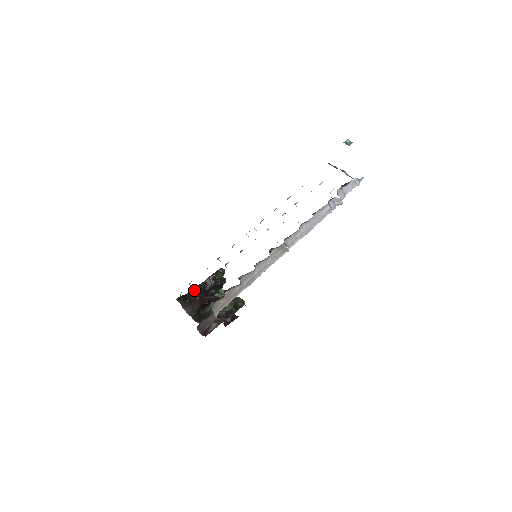
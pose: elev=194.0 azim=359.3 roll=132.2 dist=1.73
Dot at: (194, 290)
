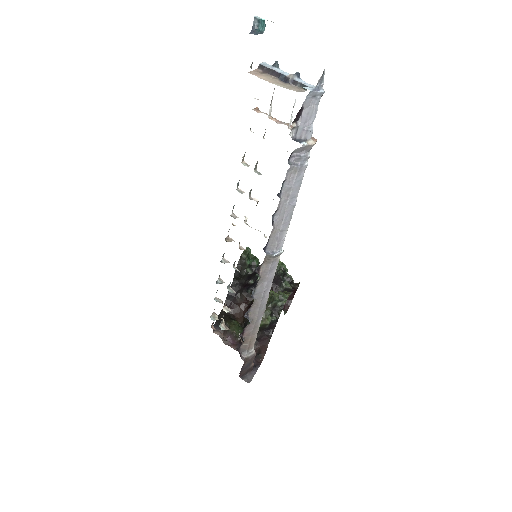
Dot at: (228, 298)
